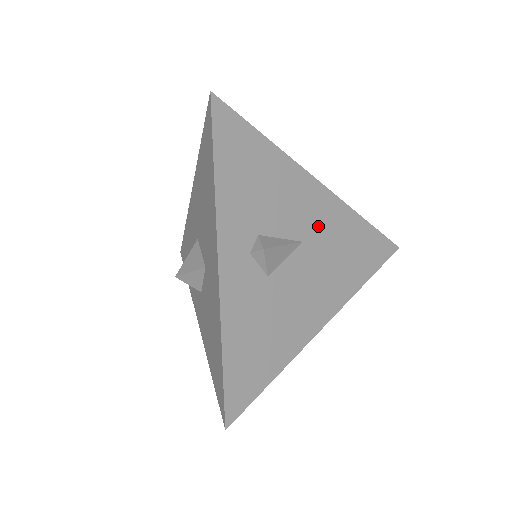
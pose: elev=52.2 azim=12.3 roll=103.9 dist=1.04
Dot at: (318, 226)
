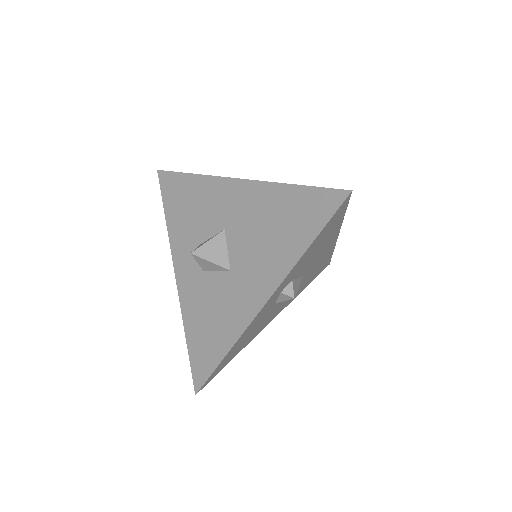
Dot at: (316, 264)
